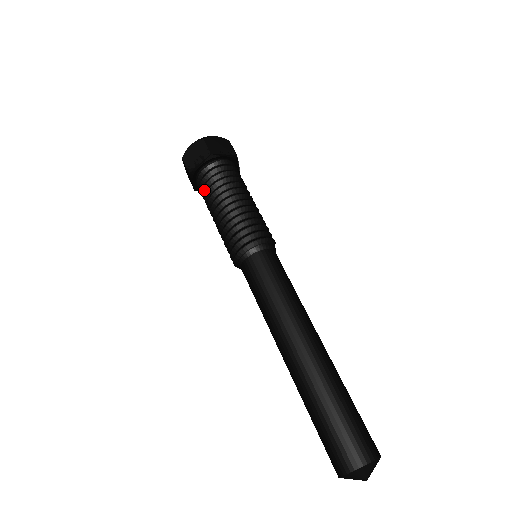
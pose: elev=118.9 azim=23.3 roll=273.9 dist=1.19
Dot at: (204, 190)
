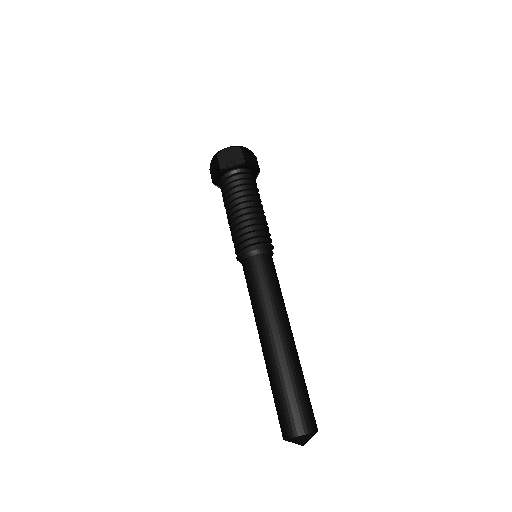
Dot at: occluded
